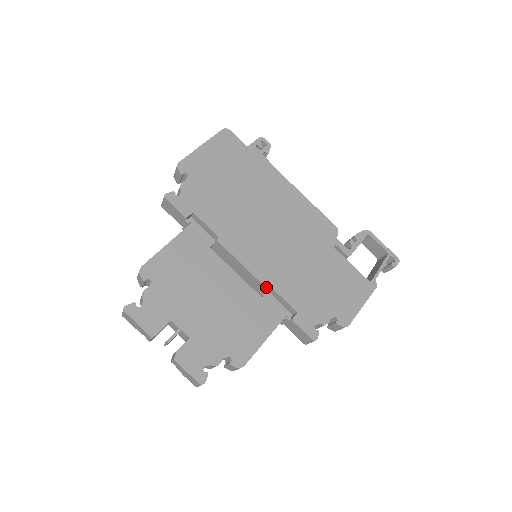
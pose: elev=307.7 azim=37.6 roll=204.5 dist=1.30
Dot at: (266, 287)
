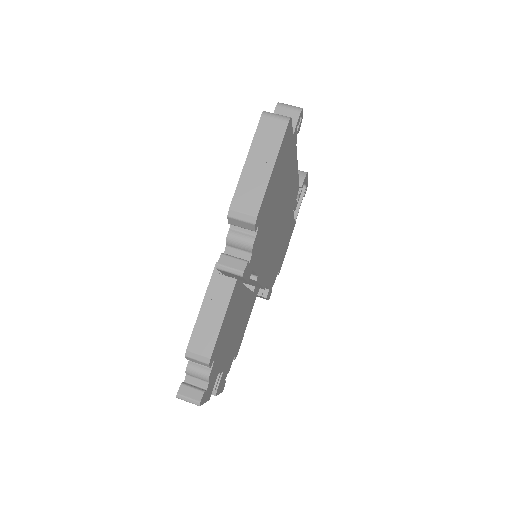
Dot at: occluded
